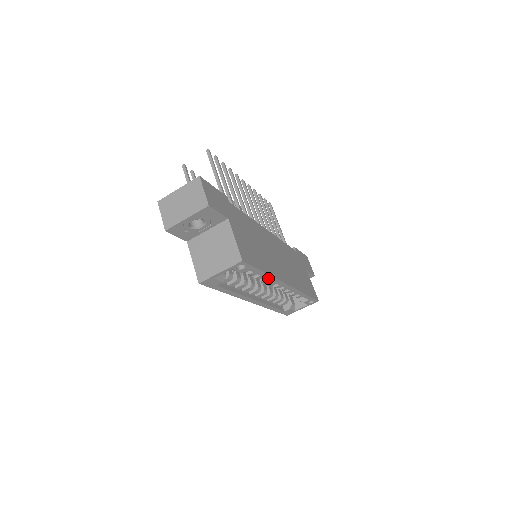
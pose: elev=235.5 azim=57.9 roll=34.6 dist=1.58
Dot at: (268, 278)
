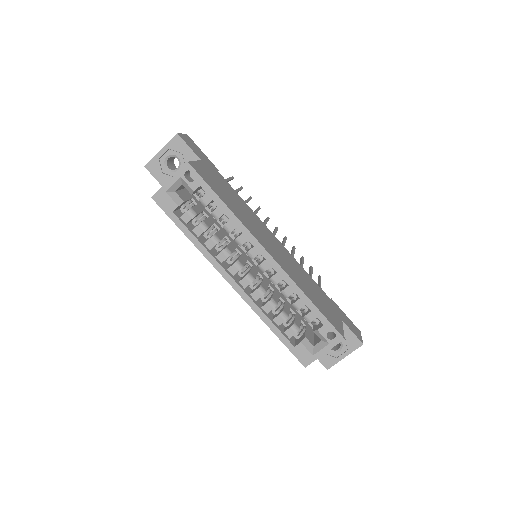
Dot at: (233, 220)
